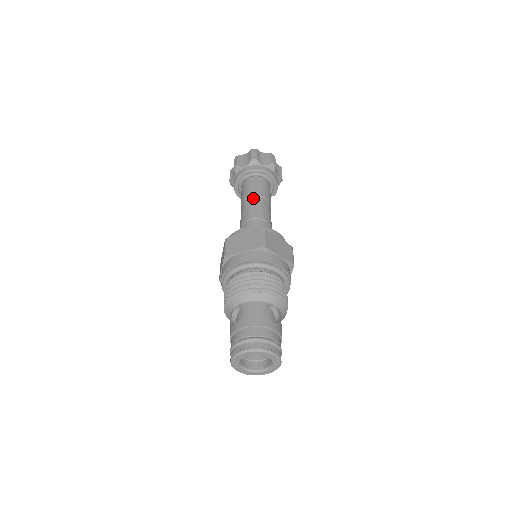
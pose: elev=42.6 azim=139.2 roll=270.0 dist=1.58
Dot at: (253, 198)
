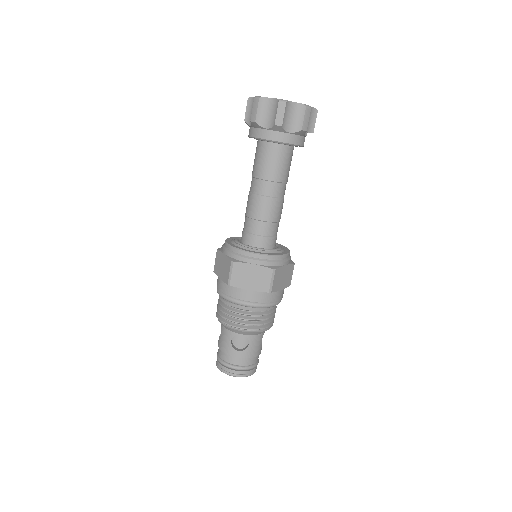
Dot at: (254, 182)
